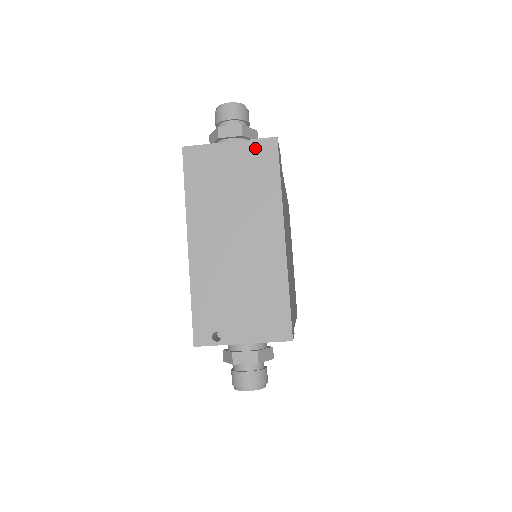
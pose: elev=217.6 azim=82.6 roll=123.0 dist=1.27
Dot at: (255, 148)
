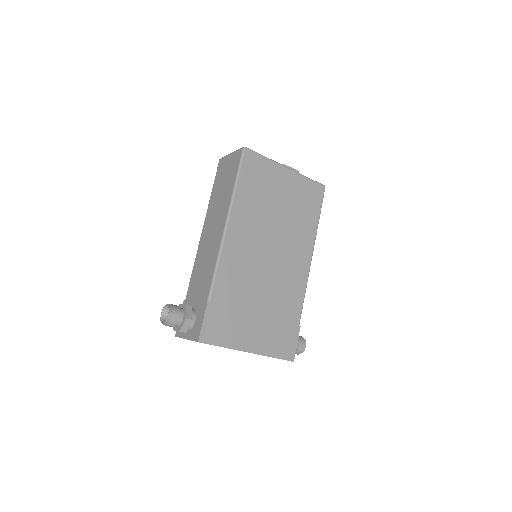
Dot at: occluded
